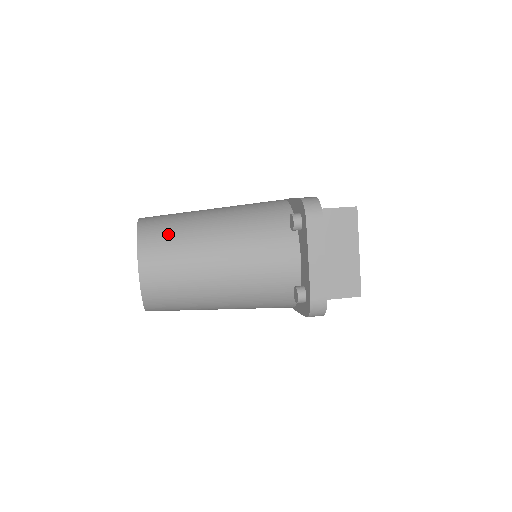
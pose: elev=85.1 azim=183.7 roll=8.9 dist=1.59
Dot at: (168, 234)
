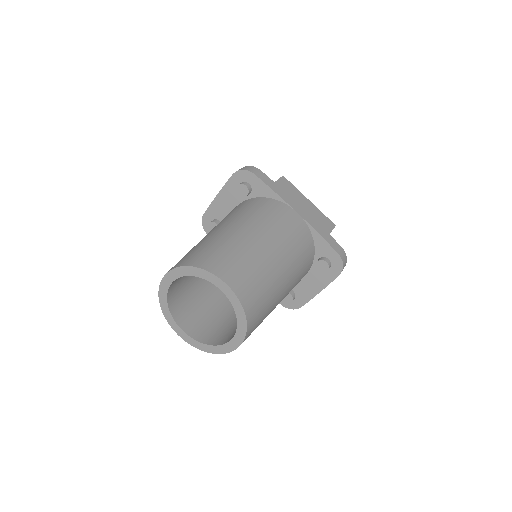
Dot at: (263, 308)
